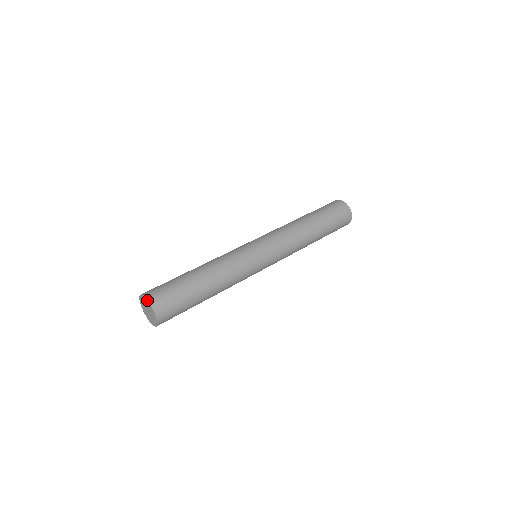
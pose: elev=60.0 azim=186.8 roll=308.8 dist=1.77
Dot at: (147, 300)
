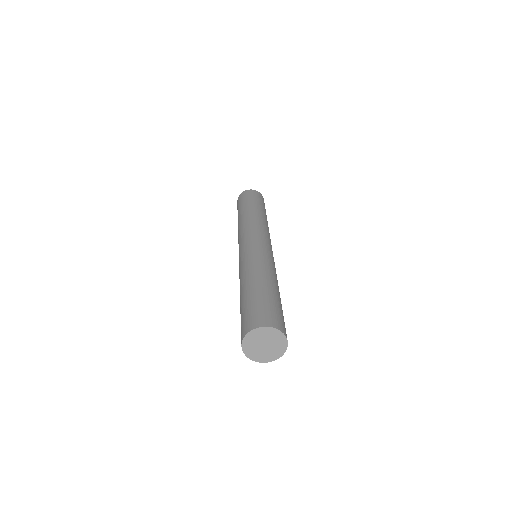
Dot at: (281, 331)
